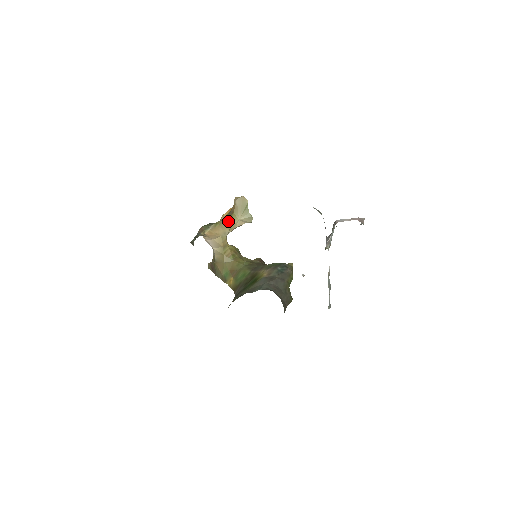
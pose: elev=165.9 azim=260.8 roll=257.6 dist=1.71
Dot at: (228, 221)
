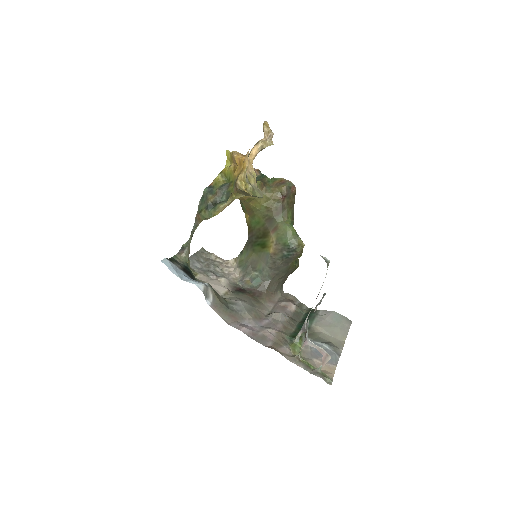
Dot at: (231, 200)
